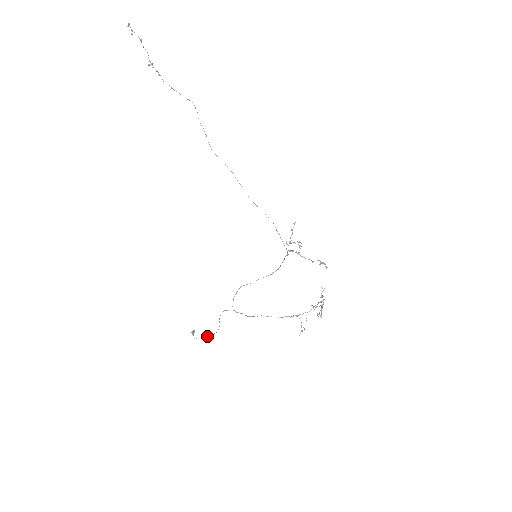
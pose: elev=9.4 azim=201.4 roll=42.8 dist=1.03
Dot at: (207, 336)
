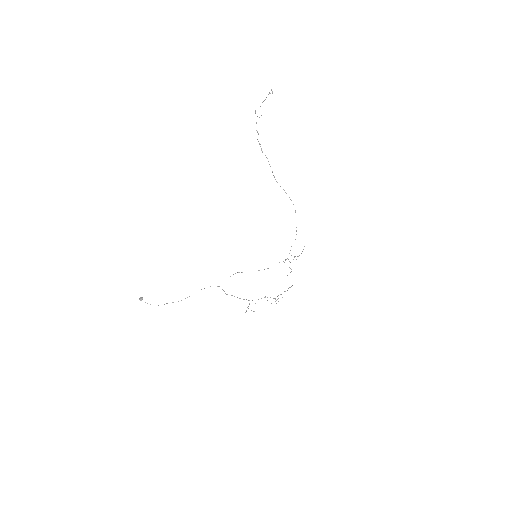
Dot at: occluded
